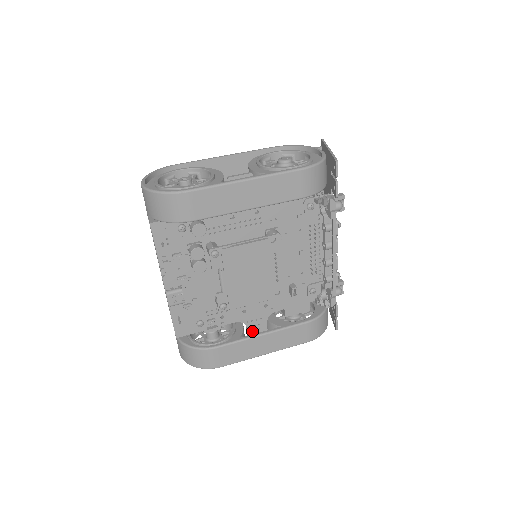
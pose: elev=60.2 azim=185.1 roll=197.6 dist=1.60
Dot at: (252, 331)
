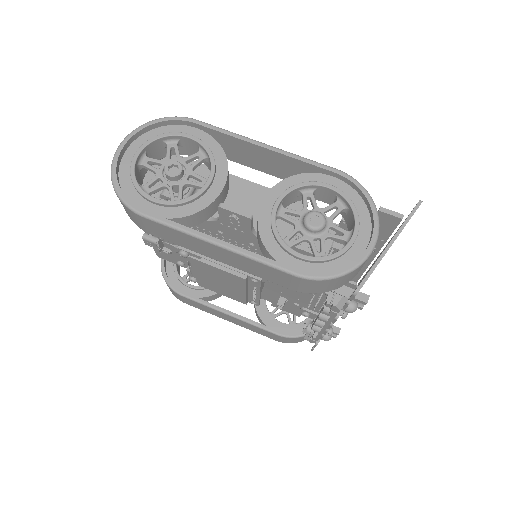
Dot at: occluded
